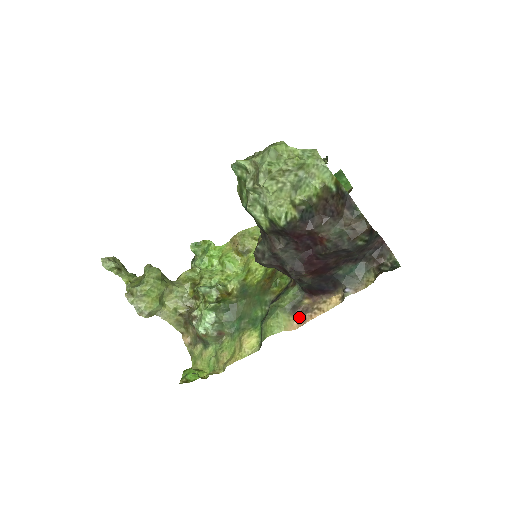
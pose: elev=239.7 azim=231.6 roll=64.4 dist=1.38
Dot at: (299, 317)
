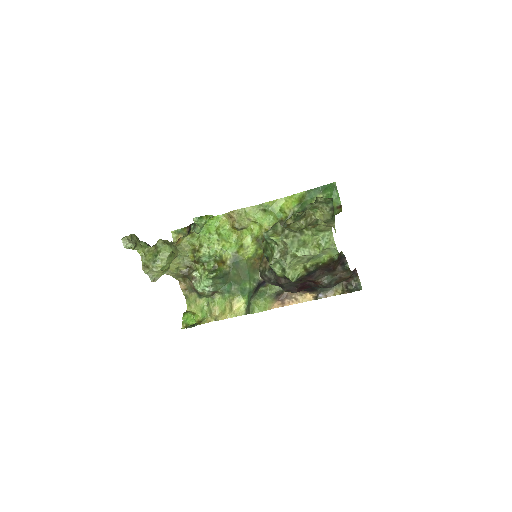
Dot at: (280, 300)
